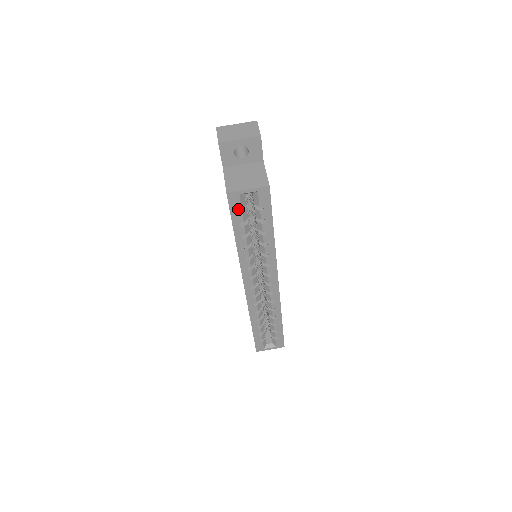
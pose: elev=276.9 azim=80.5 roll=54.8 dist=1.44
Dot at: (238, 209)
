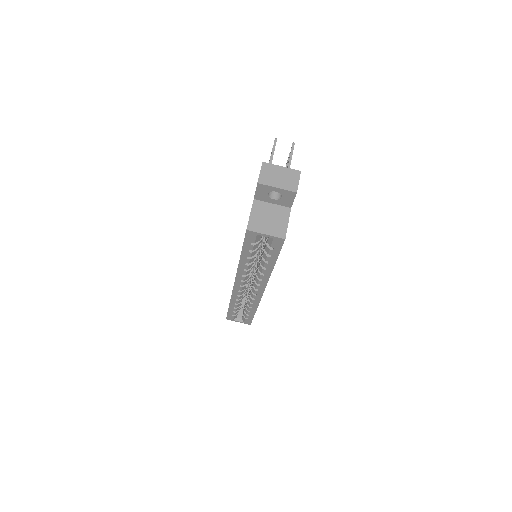
Dot at: (252, 242)
